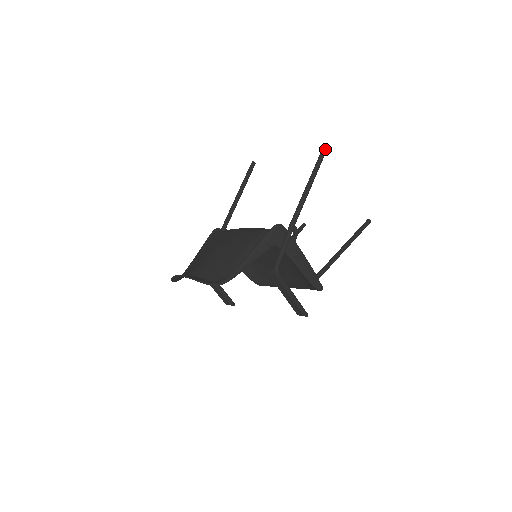
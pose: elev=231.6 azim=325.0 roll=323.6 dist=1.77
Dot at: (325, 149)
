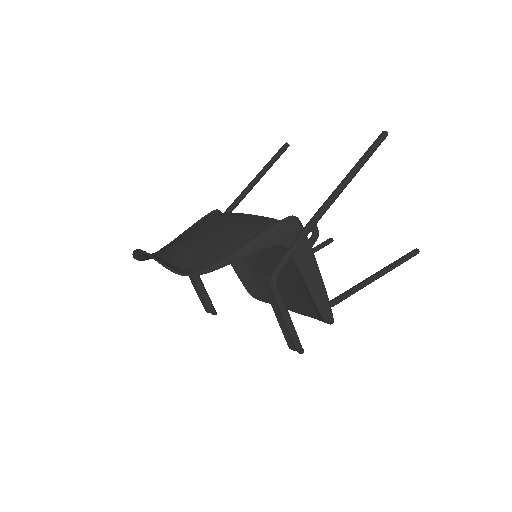
Dot at: (383, 136)
